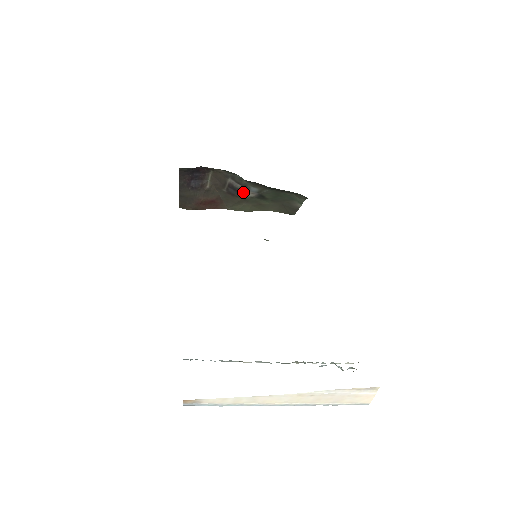
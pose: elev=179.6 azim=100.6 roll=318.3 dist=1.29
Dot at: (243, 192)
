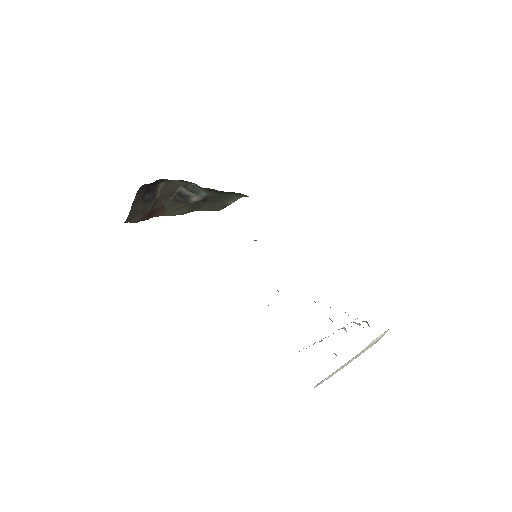
Dot at: (191, 198)
